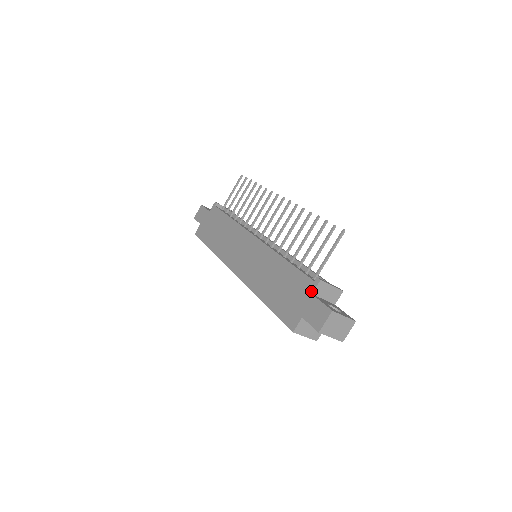
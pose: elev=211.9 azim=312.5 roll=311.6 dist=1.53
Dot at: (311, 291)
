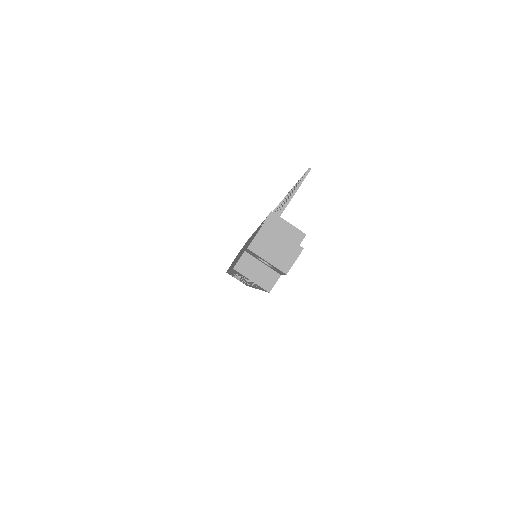
Dot at: (261, 225)
